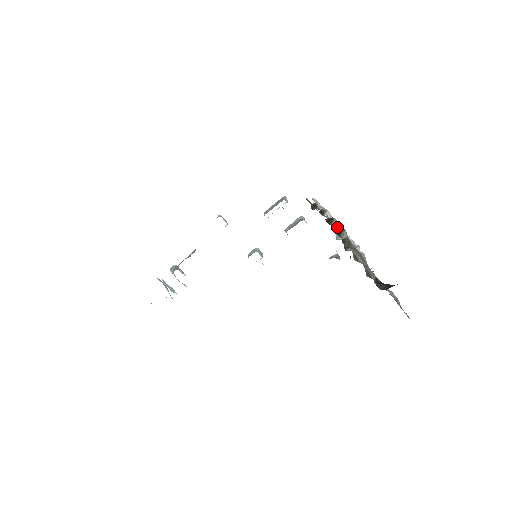
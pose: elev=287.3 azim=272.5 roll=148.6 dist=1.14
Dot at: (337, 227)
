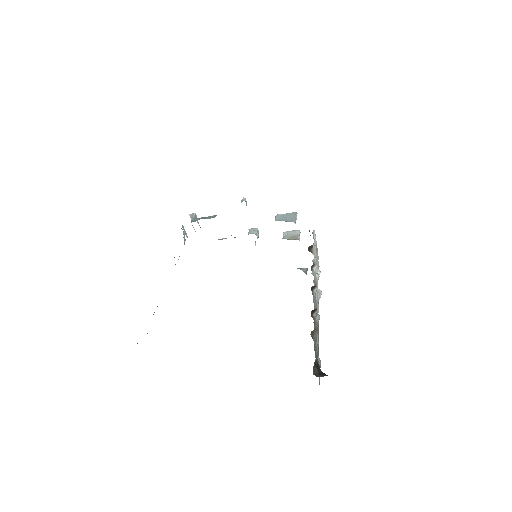
Dot at: (315, 294)
